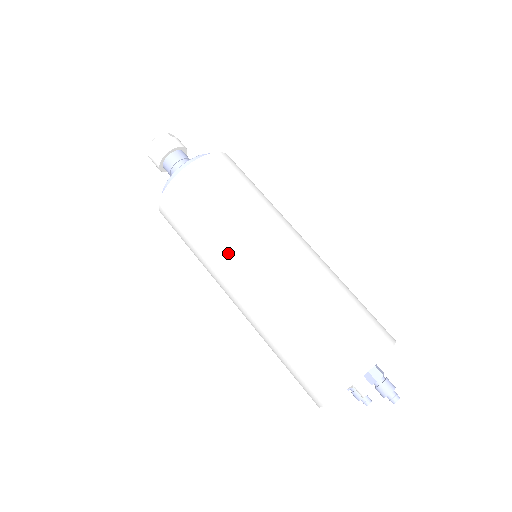
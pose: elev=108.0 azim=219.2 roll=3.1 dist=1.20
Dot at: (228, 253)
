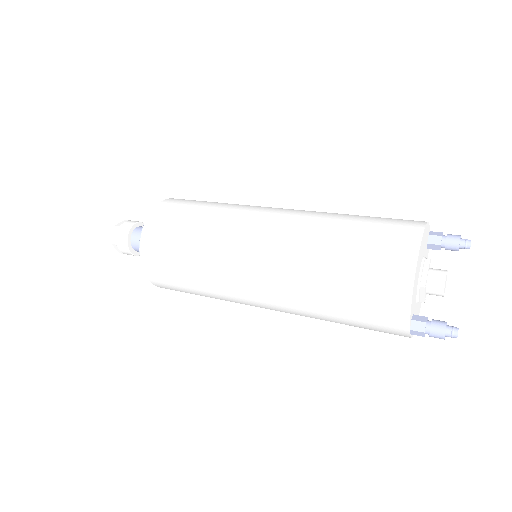
Dot at: occluded
